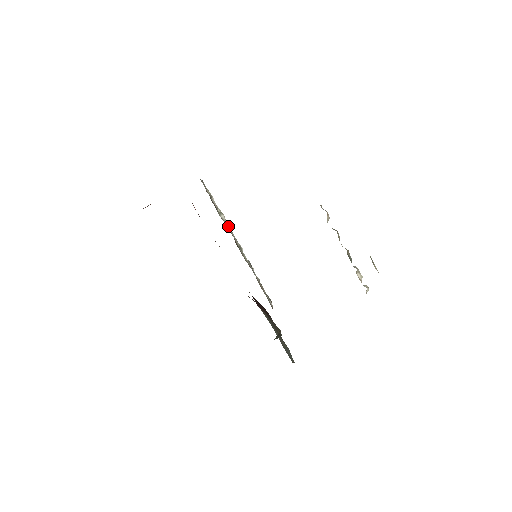
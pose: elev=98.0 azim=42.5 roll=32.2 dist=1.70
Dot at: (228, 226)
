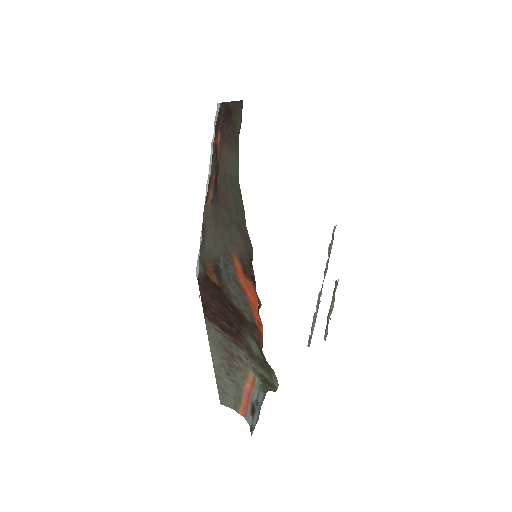
Dot at: occluded
